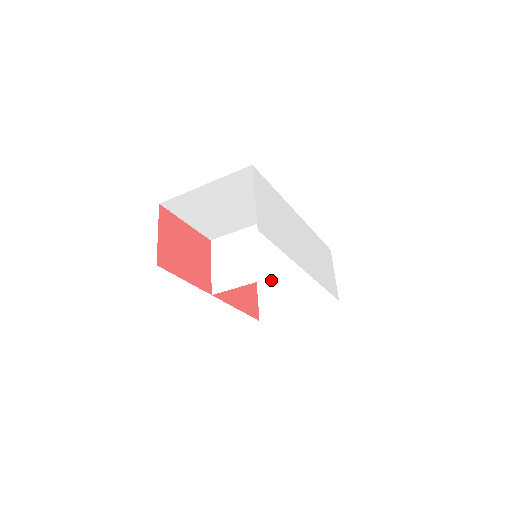
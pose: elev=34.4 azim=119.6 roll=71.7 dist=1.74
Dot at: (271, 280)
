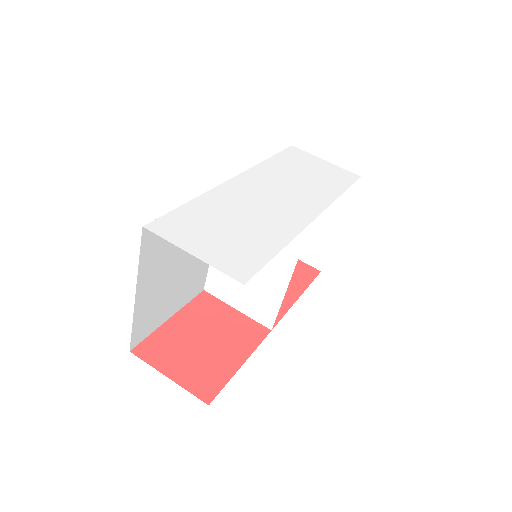
Dot at: occluded
